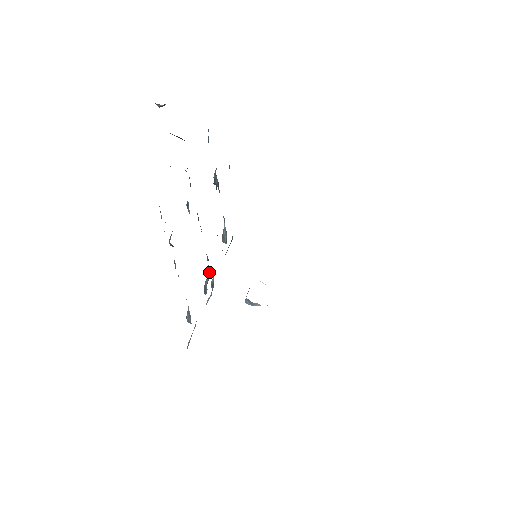
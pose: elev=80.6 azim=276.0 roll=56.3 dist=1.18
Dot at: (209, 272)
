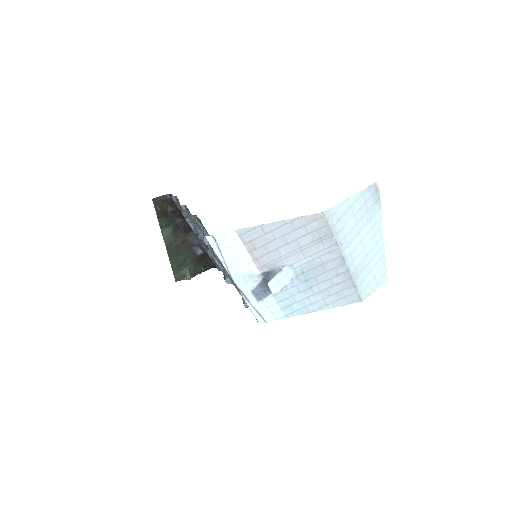
Dot at: occluded
